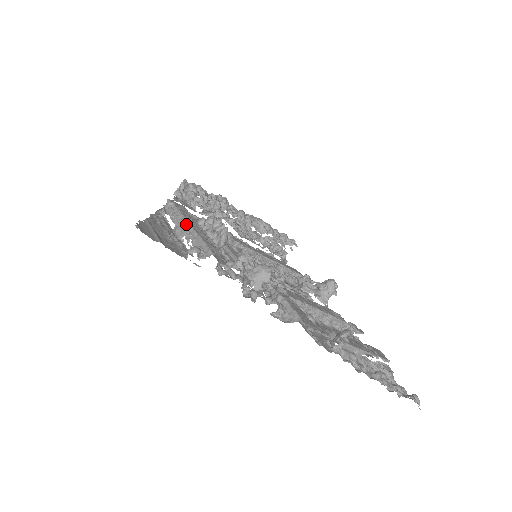
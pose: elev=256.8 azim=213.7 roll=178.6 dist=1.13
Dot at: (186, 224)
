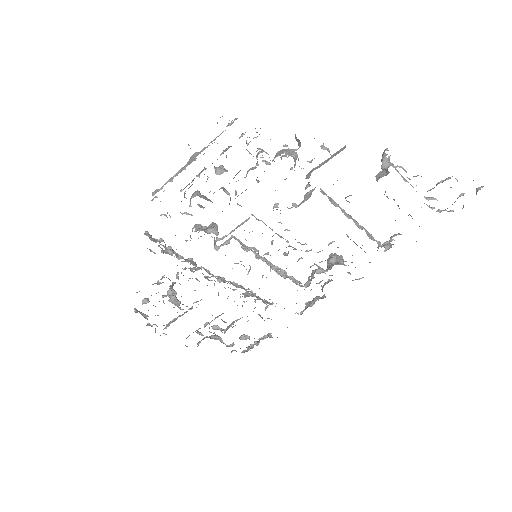
Dot at: (192, 155)
